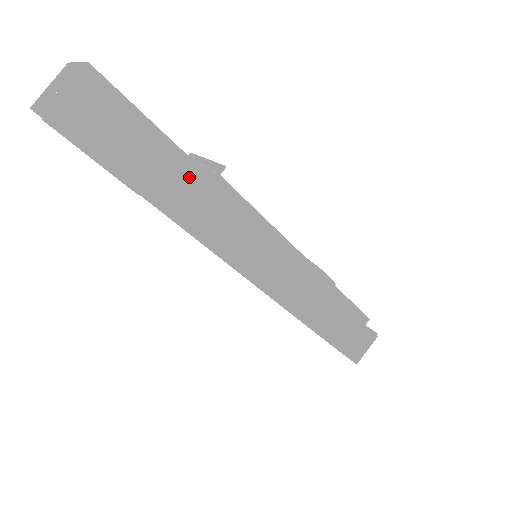
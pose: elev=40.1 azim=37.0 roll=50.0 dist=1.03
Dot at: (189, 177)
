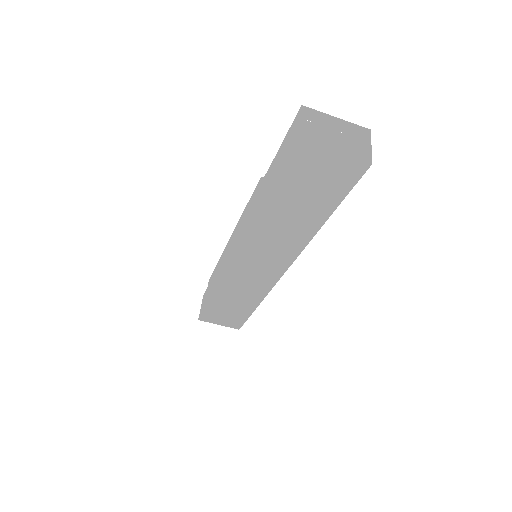
Dot at: occluded
